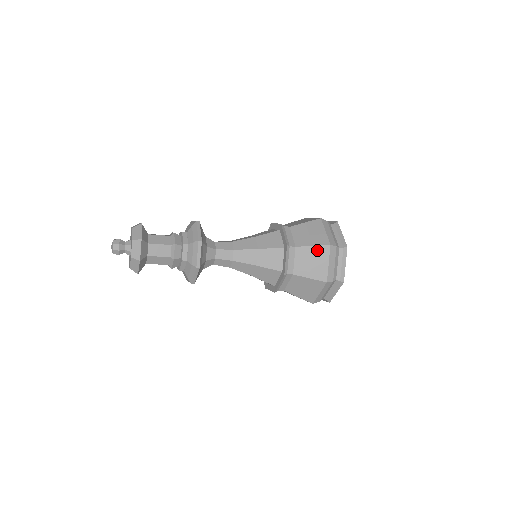
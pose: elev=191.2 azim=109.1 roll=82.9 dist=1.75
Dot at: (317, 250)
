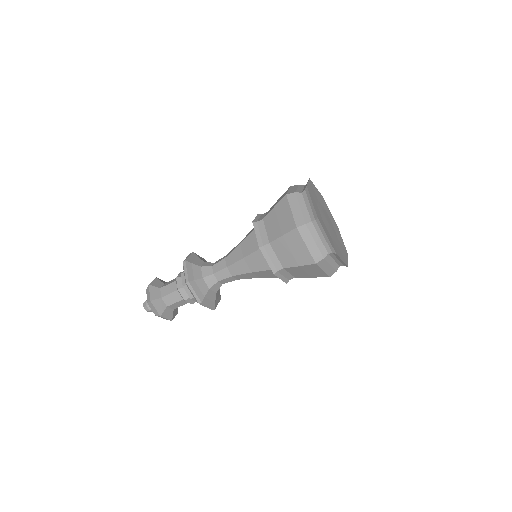
Dot at: (278, 207)
